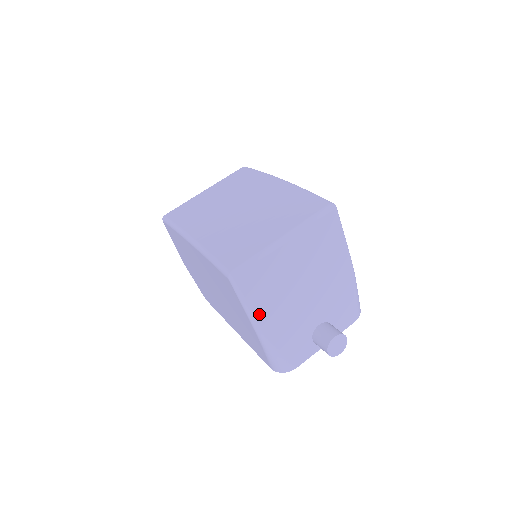
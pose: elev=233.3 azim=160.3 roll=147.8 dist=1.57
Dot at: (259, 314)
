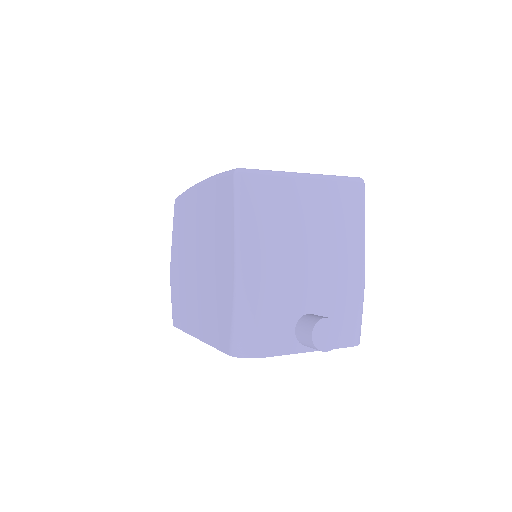
Dot at: (248, 239)
